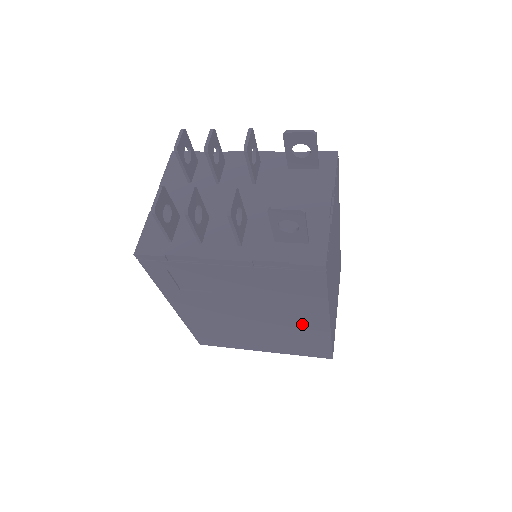
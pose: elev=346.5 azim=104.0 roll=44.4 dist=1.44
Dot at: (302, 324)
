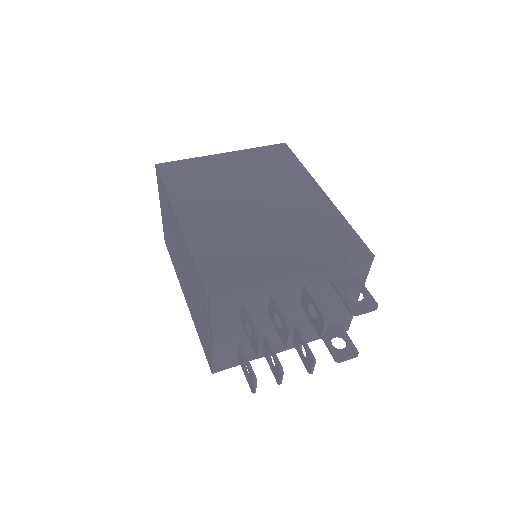
Dot at: occluded
